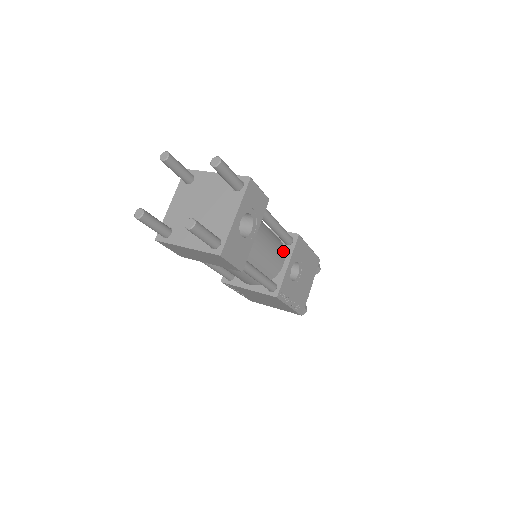
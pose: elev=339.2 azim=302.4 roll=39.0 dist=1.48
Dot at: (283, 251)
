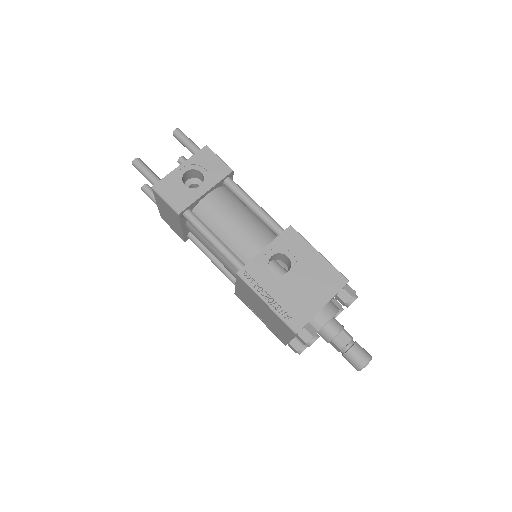
Dot at: (268, 240)
